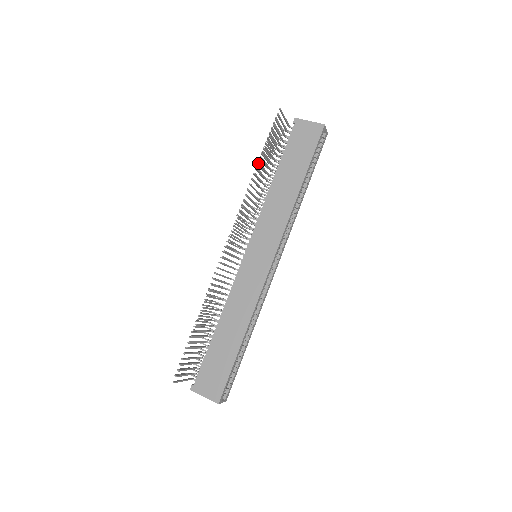
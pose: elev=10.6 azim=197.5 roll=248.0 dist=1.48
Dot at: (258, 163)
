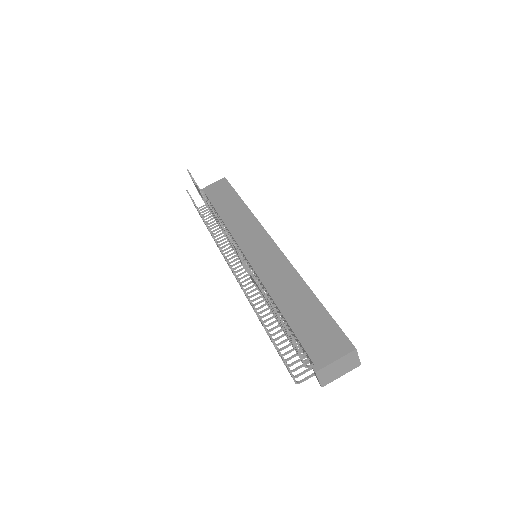
Dot at: occluded
